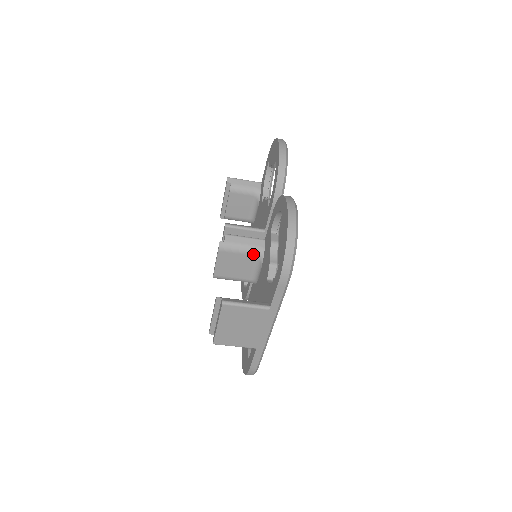
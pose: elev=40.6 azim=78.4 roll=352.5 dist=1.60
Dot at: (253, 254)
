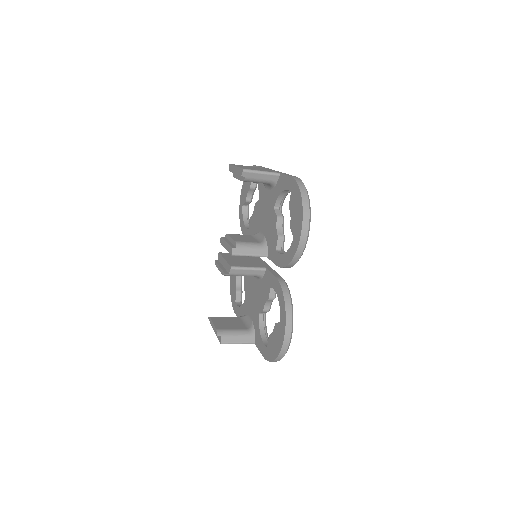
Dot at: occluded
